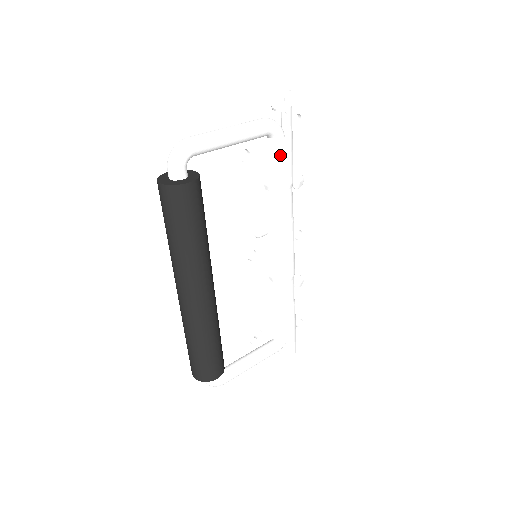
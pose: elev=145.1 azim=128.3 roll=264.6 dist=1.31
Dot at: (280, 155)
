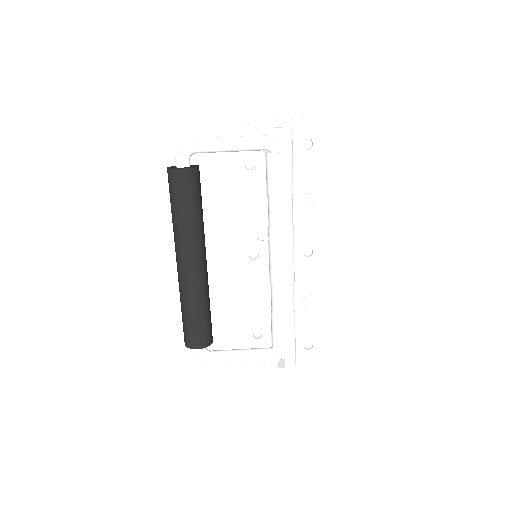
Dot at: (274, 167)
